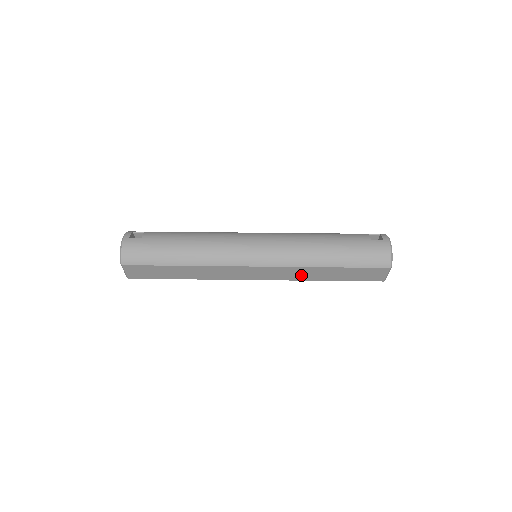
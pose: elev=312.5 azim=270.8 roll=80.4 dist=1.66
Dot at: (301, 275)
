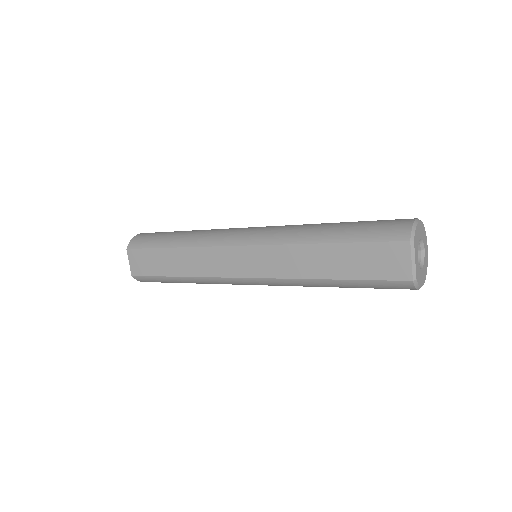
Dot at: (294, 265)
